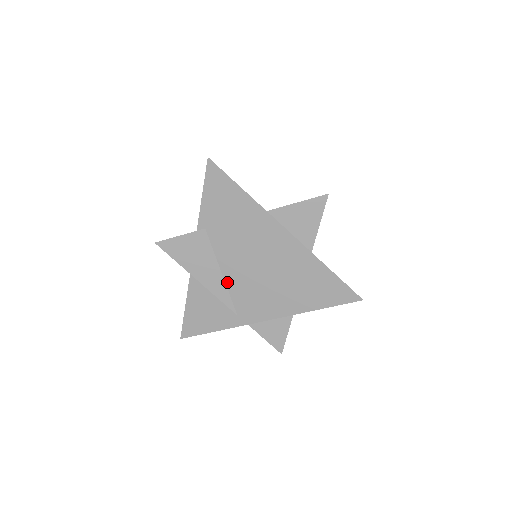
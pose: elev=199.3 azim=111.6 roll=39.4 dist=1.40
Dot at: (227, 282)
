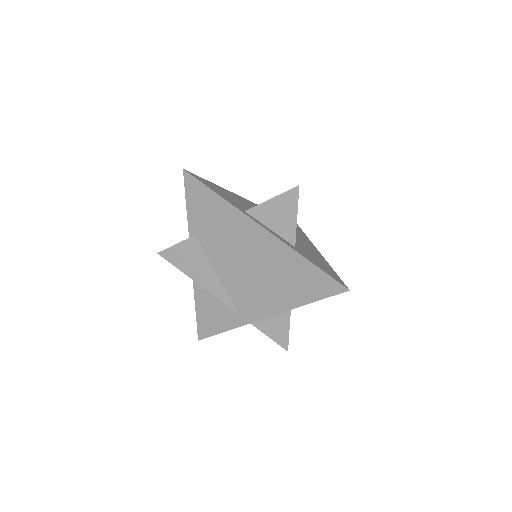
Dot at: (224, 283)
